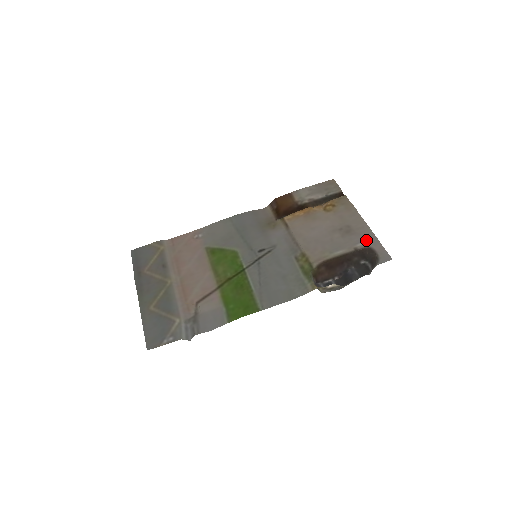
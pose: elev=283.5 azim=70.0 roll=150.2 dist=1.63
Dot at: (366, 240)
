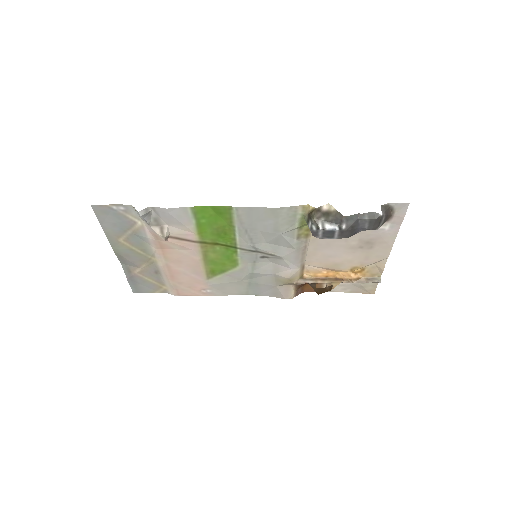
Dot at: (385, 229)
